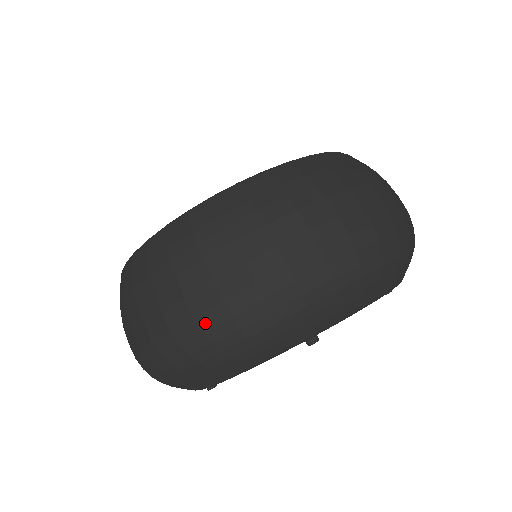
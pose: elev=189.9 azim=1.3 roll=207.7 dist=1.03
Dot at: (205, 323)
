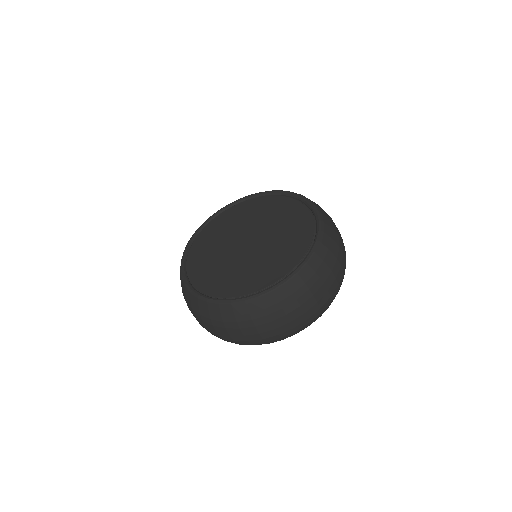
Dot at: (252, 343)
